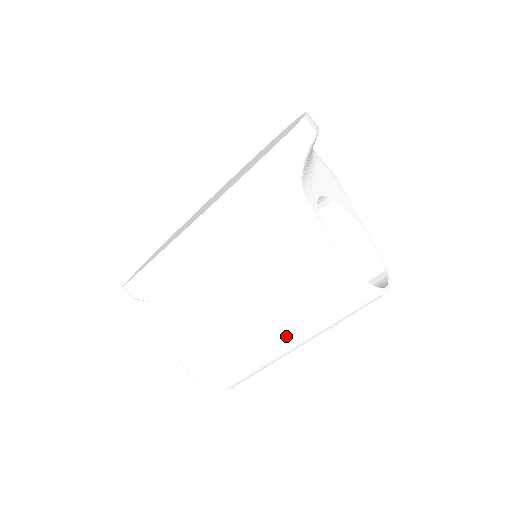
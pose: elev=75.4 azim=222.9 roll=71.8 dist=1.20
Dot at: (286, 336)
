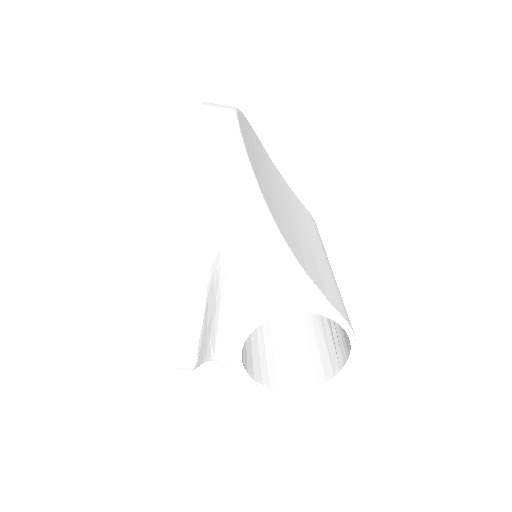
Dot at: occluded
